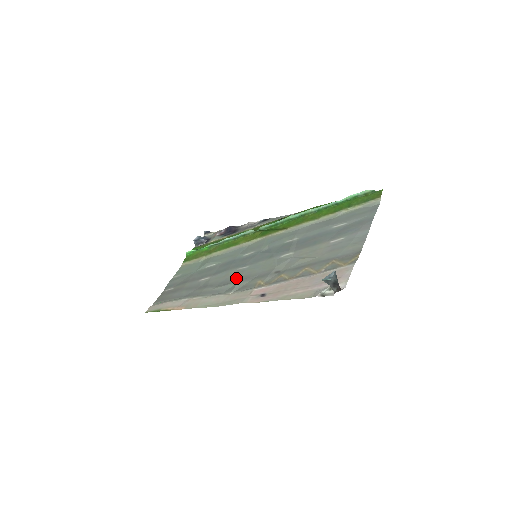
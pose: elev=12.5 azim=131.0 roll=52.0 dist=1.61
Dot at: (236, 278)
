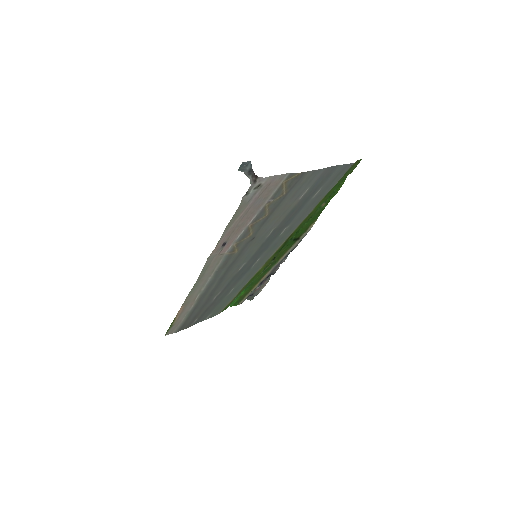
Dot at: (229, 270)
